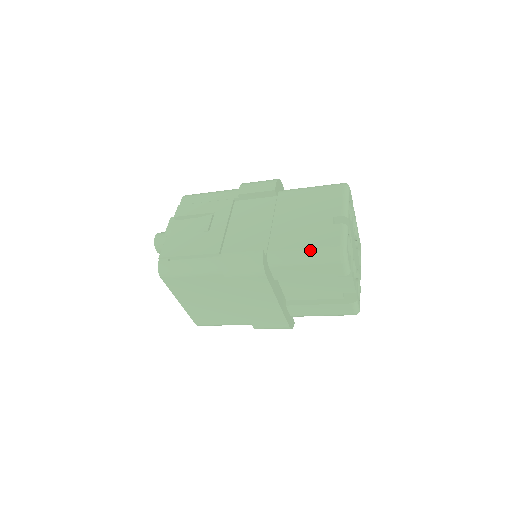
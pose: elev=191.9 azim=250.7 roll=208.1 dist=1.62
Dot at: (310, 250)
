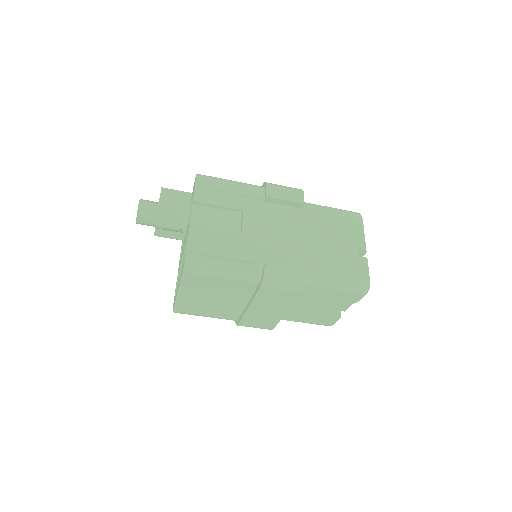
Dot at: (342, 278)
